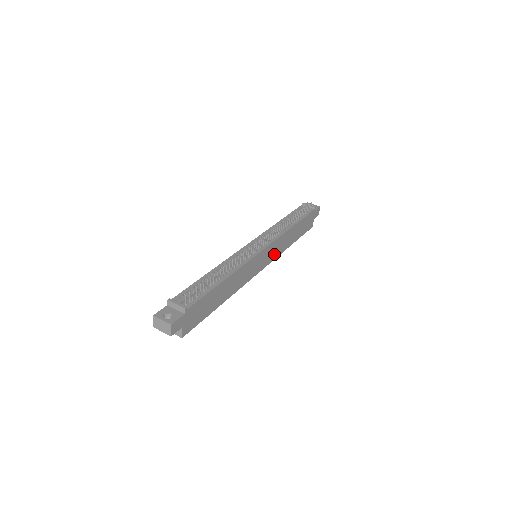
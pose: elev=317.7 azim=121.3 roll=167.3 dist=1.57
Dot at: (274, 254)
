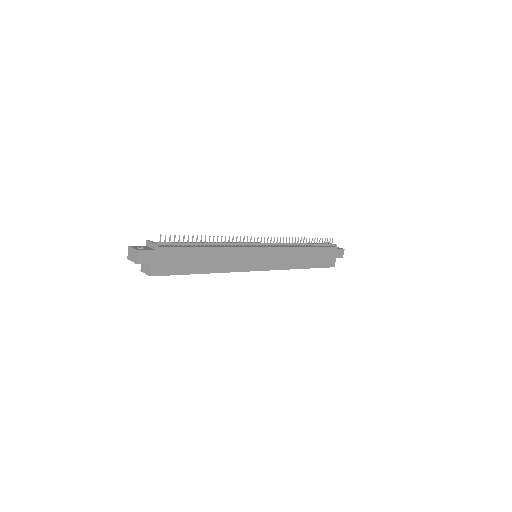
Dot at: (277, 263)
